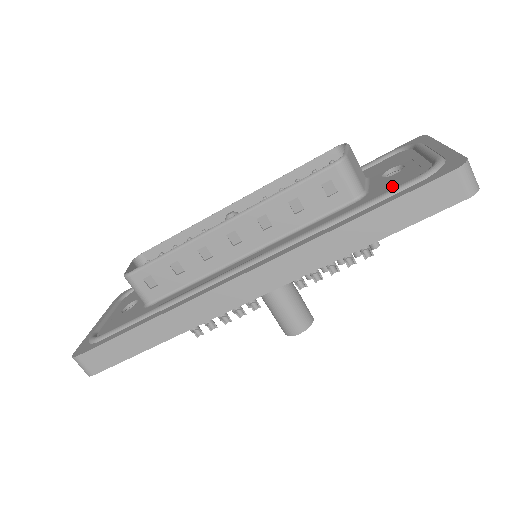
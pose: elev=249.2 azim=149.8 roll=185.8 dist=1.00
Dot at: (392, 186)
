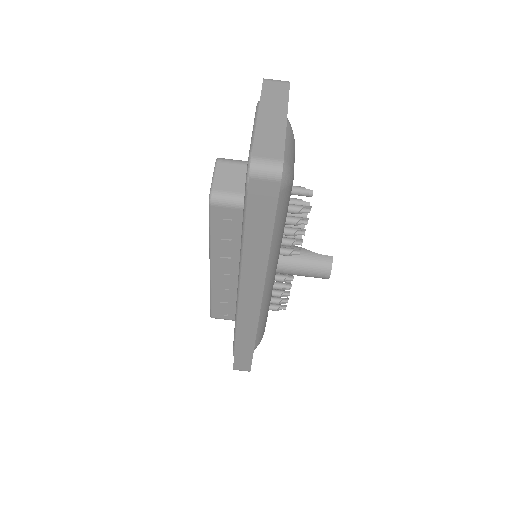
Dot at: occluded
